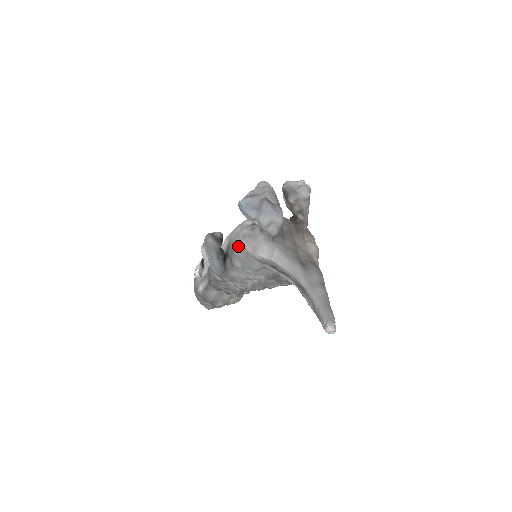
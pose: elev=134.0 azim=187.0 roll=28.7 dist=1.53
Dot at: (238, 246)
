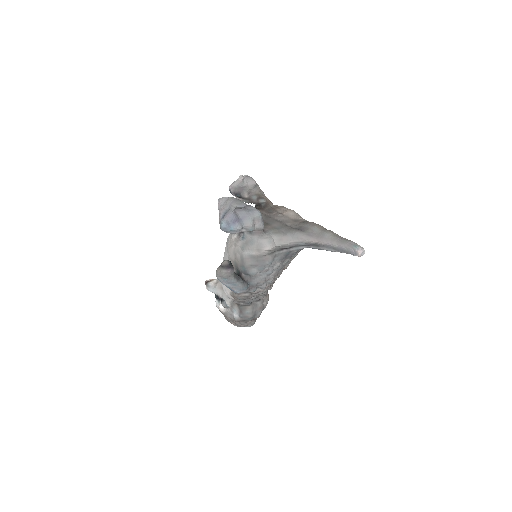
Dot at: (244, 258)
